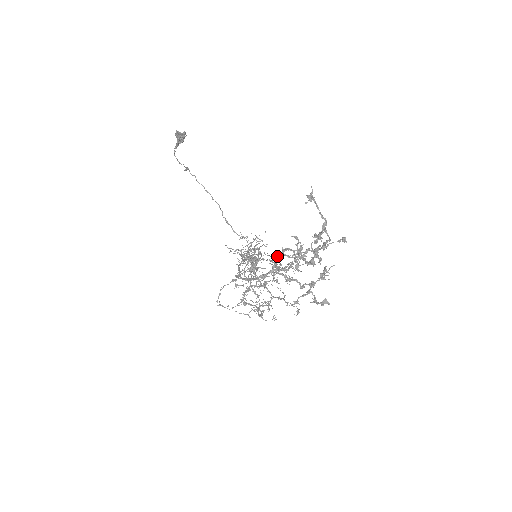
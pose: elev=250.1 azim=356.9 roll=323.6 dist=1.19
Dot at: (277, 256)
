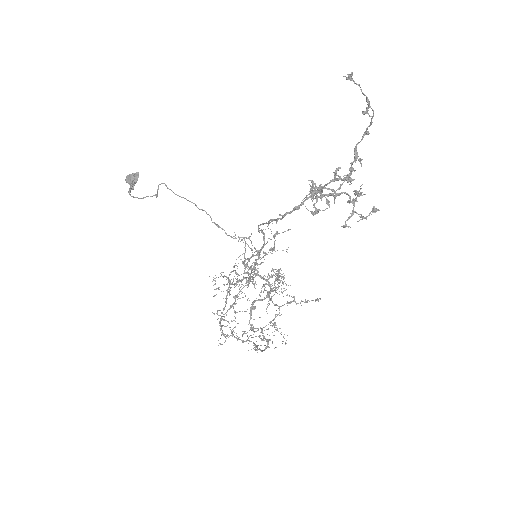
Dot at: (310, 189)
